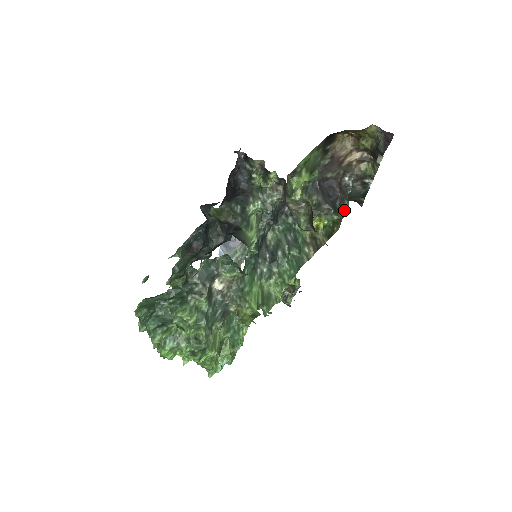
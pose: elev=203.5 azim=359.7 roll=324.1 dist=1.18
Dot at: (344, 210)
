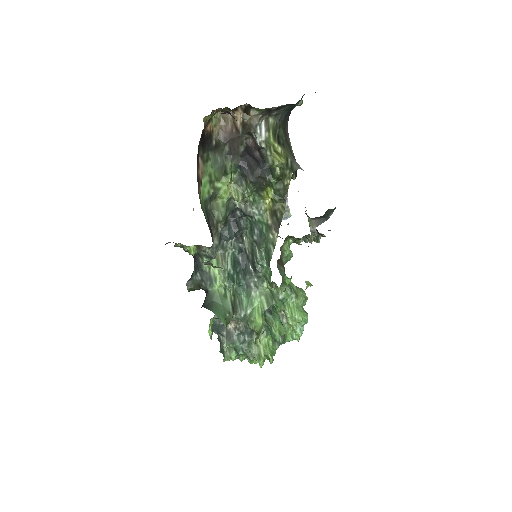
Dot at: (274, 168)
